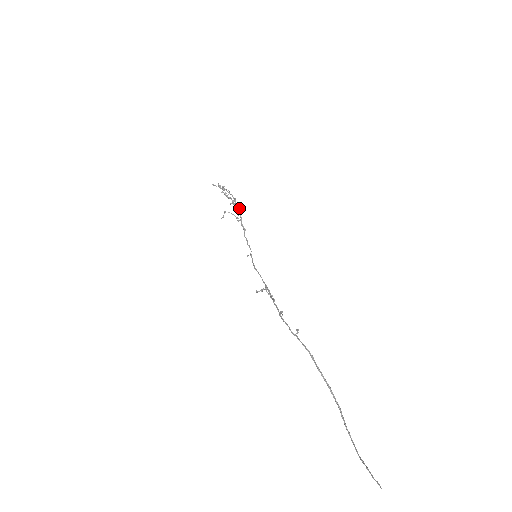
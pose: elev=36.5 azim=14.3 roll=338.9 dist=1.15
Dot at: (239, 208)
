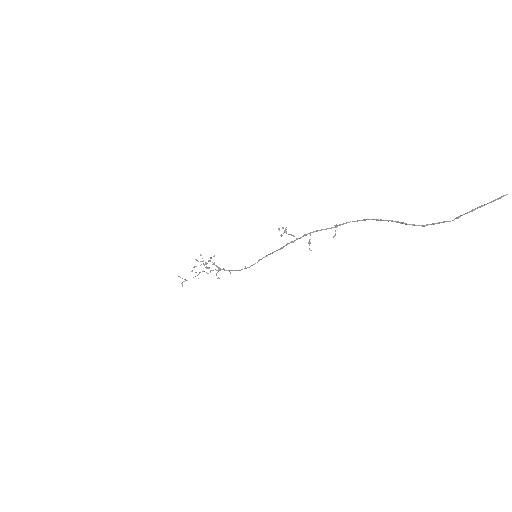
Dot at: occluded
